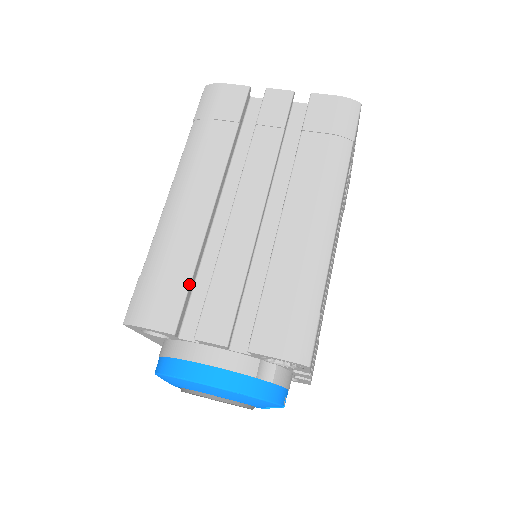
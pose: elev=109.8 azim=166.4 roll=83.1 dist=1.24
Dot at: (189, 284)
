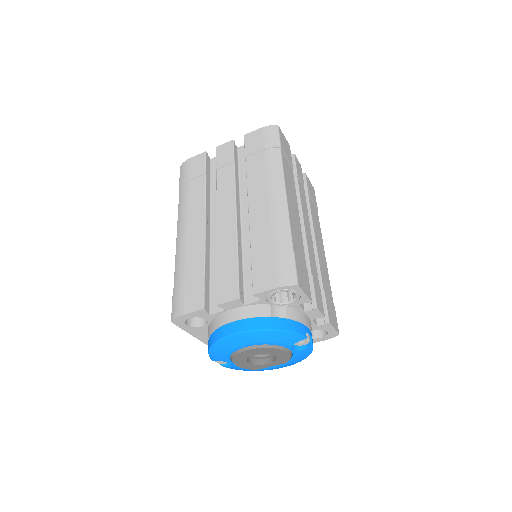
Dot at: (204, 276)
